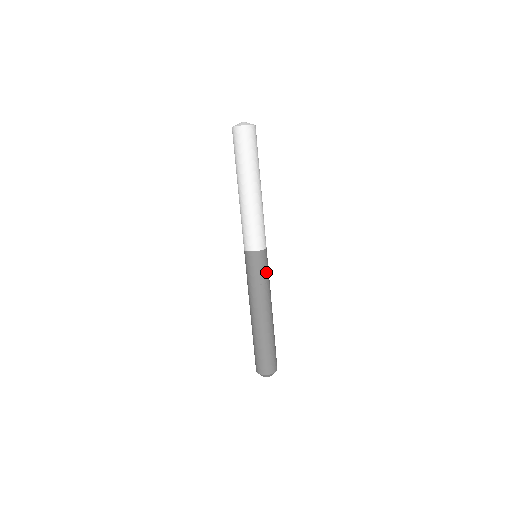
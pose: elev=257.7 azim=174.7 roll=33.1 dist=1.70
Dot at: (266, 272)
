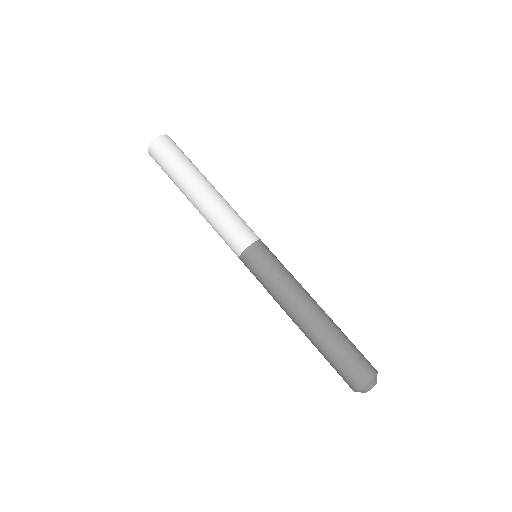
Dot at: (271, 267)
